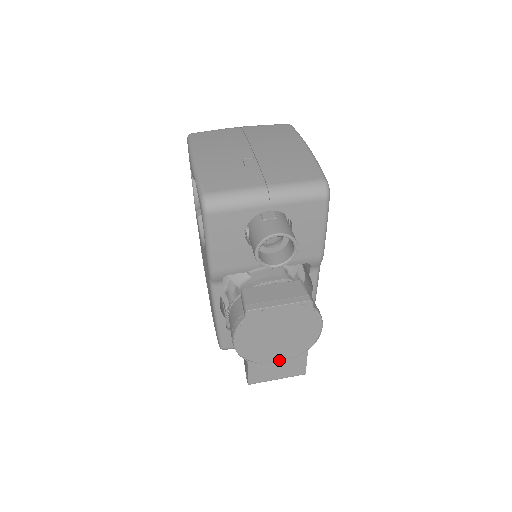
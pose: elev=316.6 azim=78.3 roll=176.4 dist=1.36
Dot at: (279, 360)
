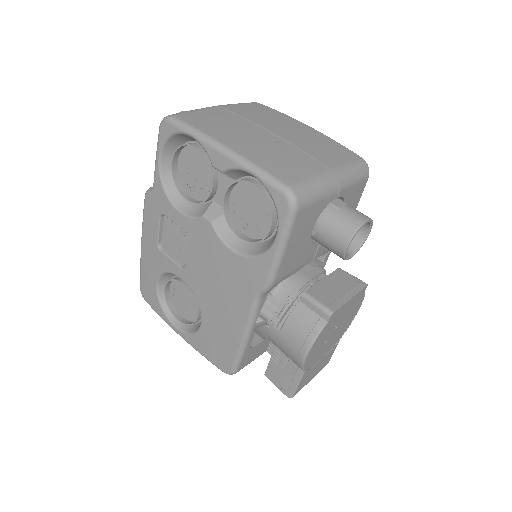
Dot at: (322, 358)
